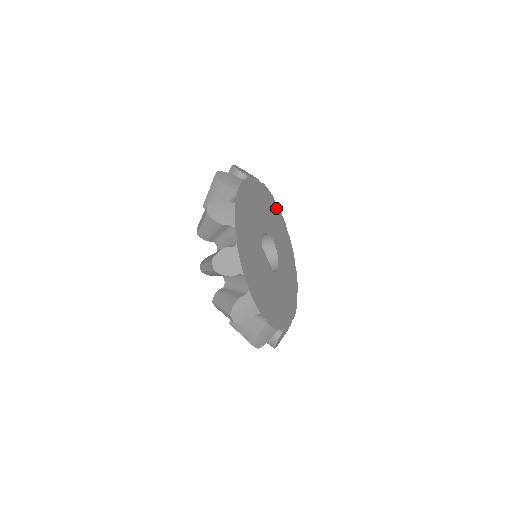
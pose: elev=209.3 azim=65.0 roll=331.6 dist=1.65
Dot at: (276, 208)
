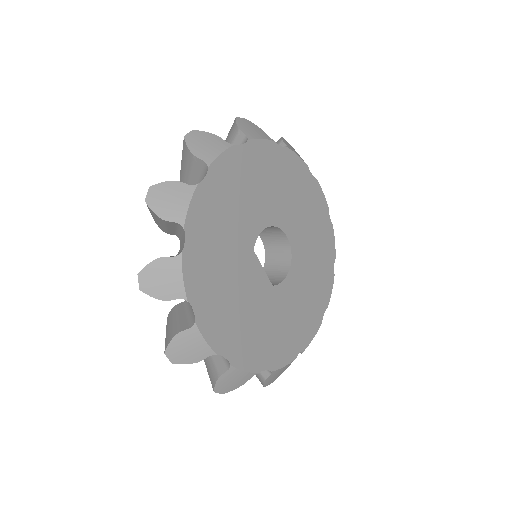
Dot at: (311, 184)
